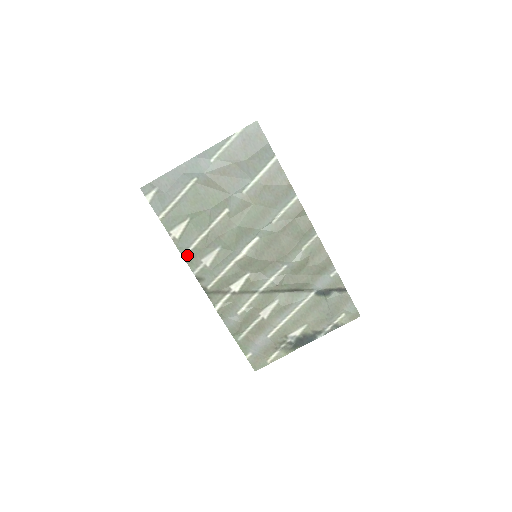
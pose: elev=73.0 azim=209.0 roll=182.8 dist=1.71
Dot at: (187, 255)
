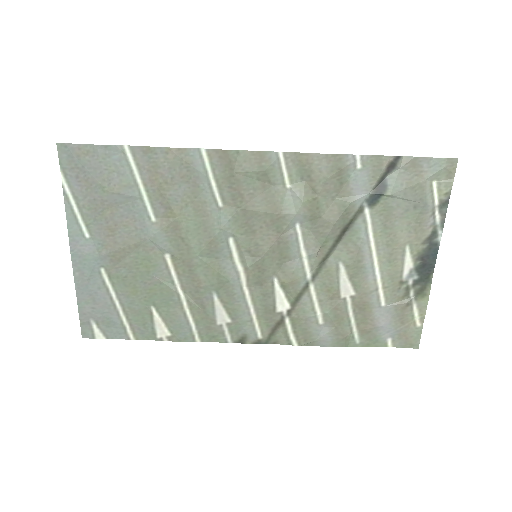
Dot at: (200, 336)
